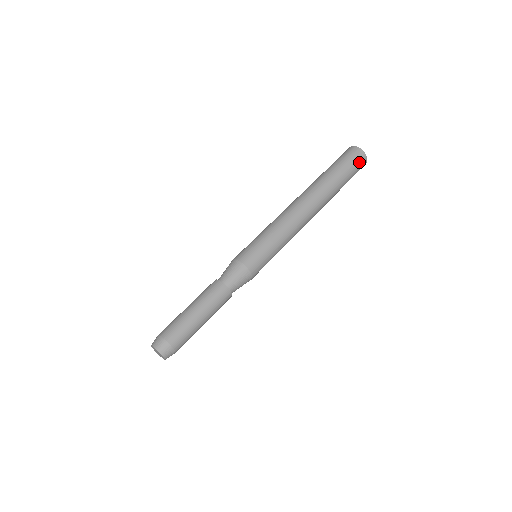
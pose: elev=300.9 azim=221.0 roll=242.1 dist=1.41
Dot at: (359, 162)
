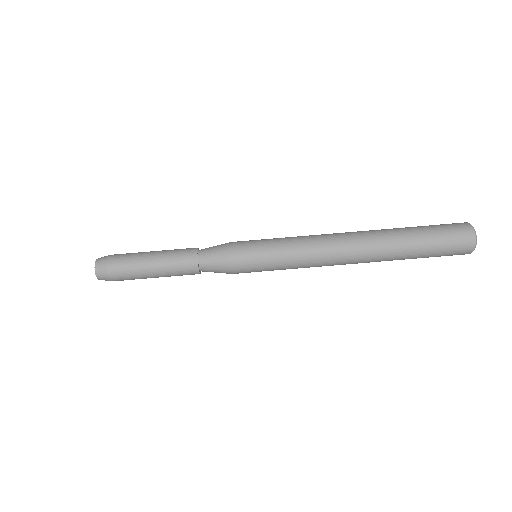
Dot at: (451, 255)
